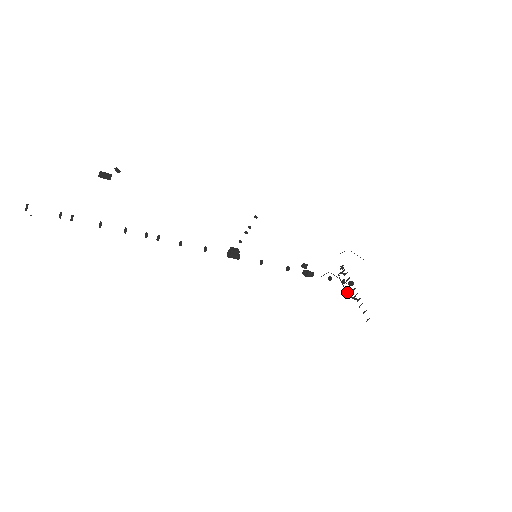
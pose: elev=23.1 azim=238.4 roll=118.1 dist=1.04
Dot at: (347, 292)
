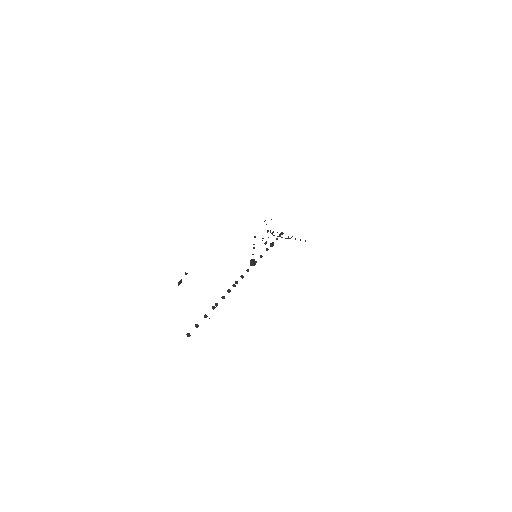
Dot at: (286, 238)
